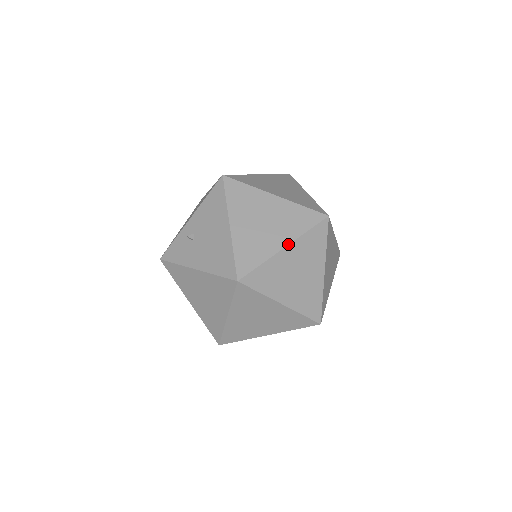
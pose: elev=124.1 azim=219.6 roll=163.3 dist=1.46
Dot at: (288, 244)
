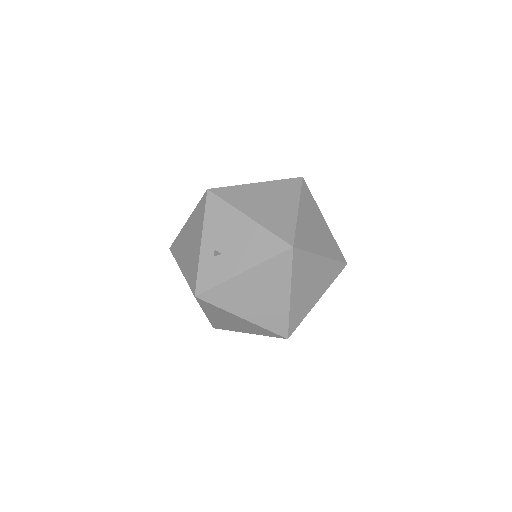
Dot at: (298, 206)
